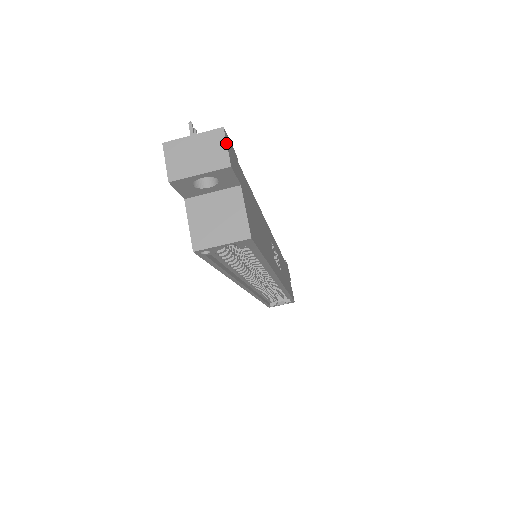
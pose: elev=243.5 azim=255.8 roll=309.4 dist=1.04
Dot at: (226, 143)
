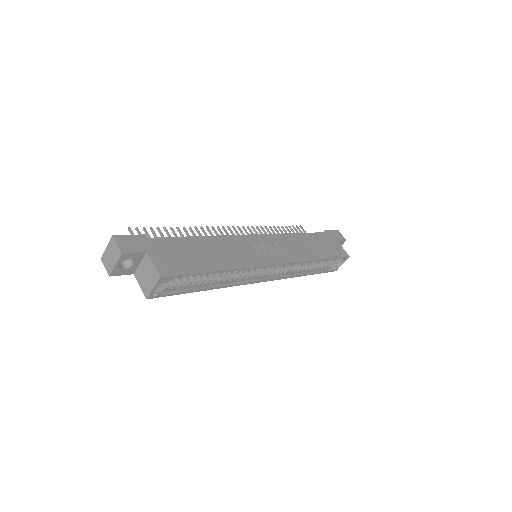
Dot at: (116, 243)
